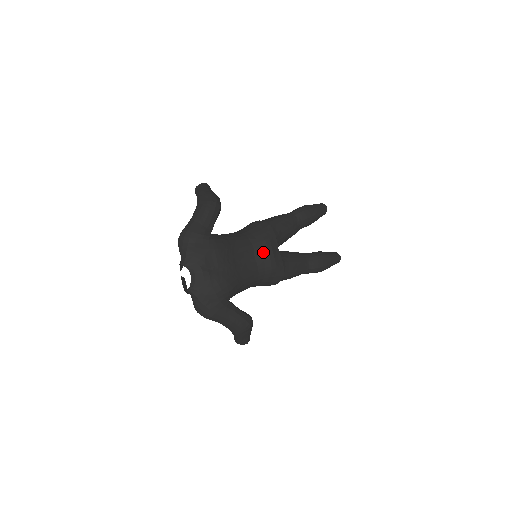
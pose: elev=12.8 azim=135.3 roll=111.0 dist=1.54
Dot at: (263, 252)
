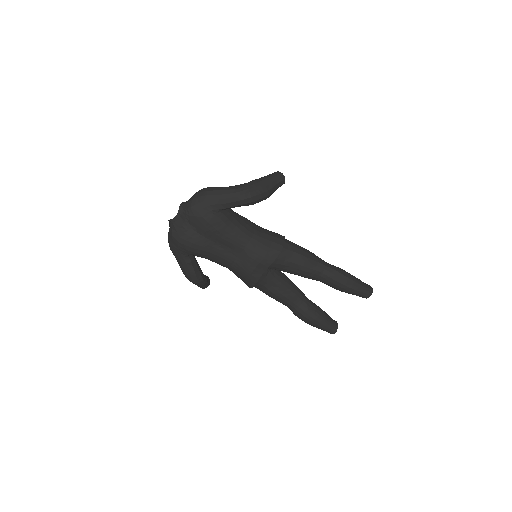
Dot at: (248, 259)
